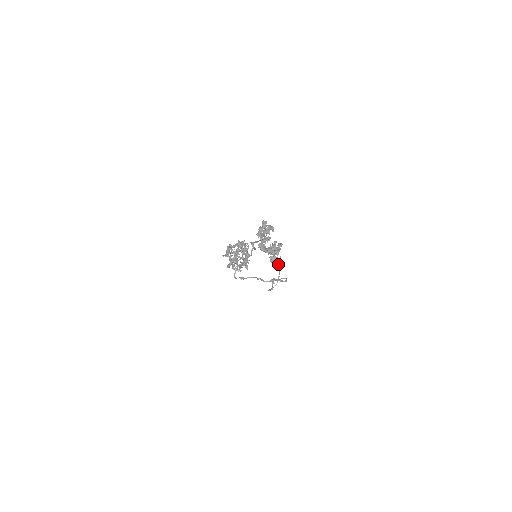
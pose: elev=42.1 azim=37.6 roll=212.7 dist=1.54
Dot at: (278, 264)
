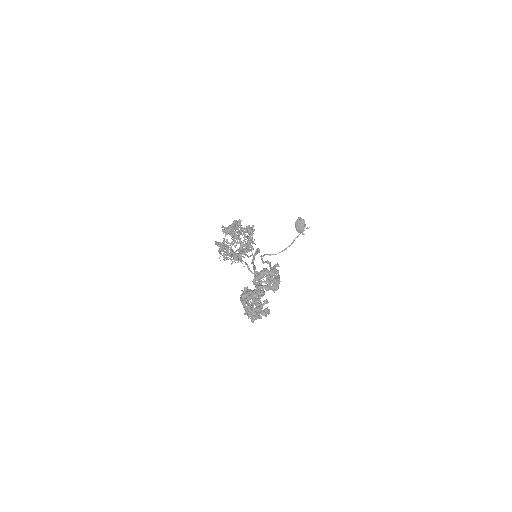
Dot at: (300, 231)
